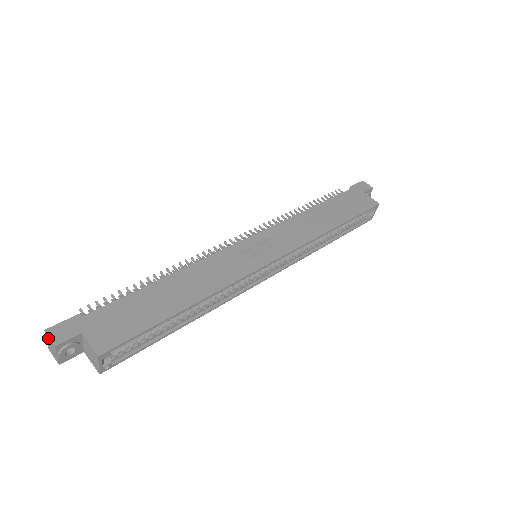
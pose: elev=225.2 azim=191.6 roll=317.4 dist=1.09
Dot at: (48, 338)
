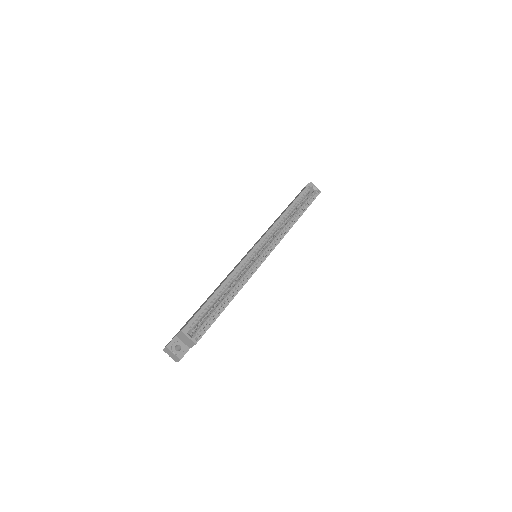
Dot at: (166, 351)
